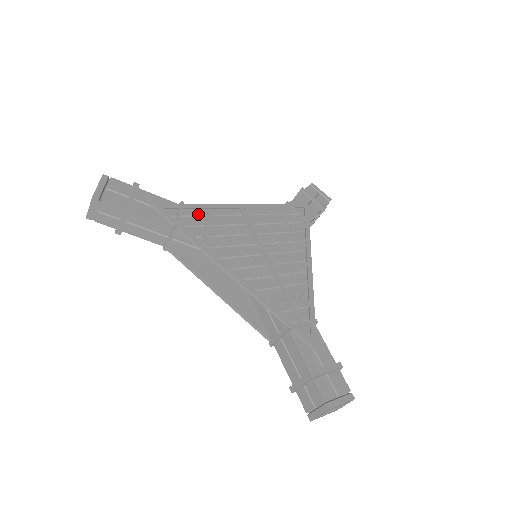
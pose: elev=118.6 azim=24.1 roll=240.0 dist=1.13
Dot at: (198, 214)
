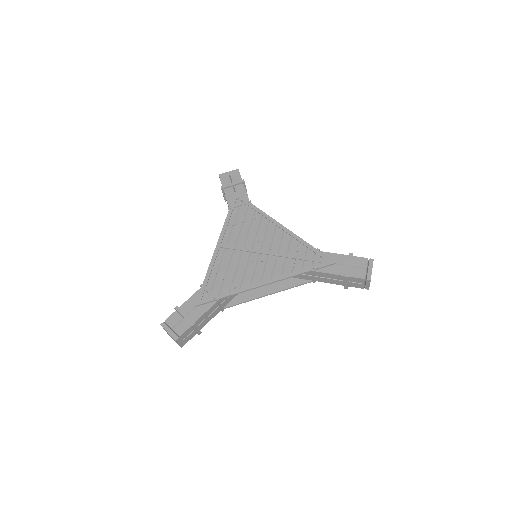
Dot at: (213, 279)
